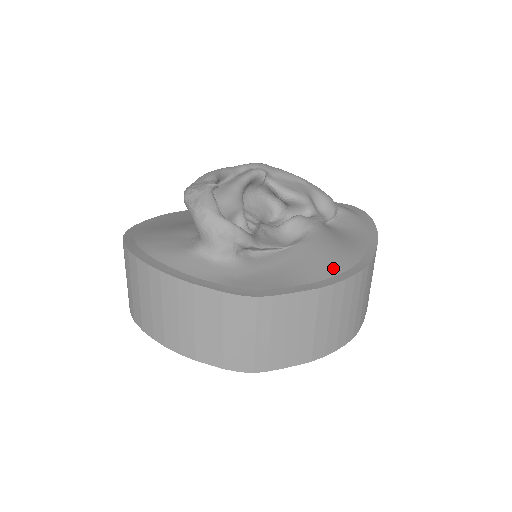
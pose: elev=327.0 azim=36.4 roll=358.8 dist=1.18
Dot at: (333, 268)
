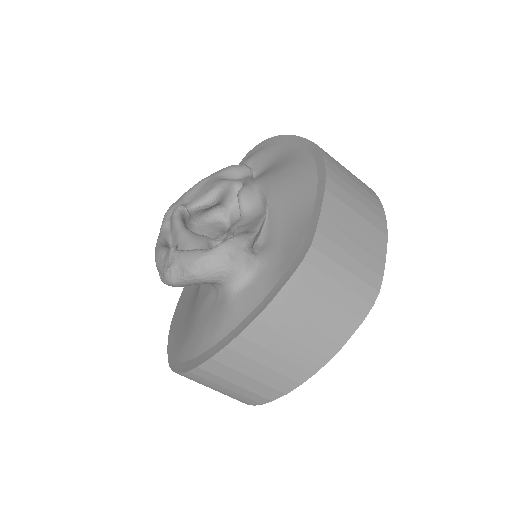
Dot at: (308, 174)
